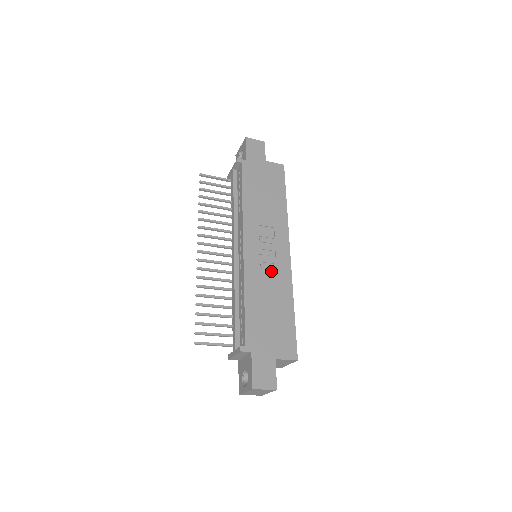
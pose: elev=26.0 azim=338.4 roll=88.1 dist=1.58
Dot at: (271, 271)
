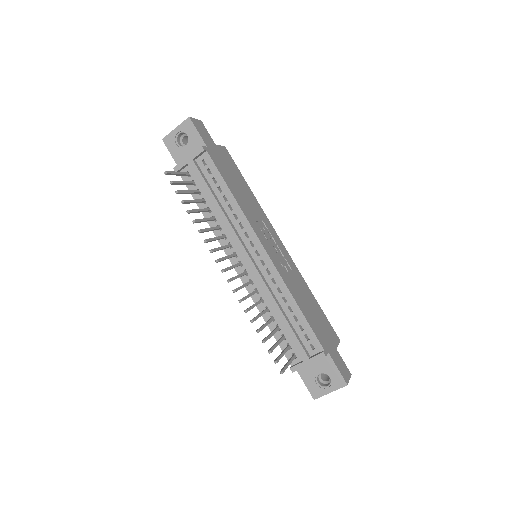
Dot at: (287, 267)
